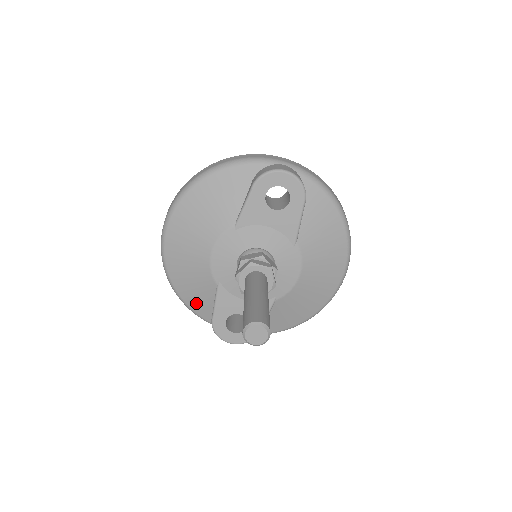
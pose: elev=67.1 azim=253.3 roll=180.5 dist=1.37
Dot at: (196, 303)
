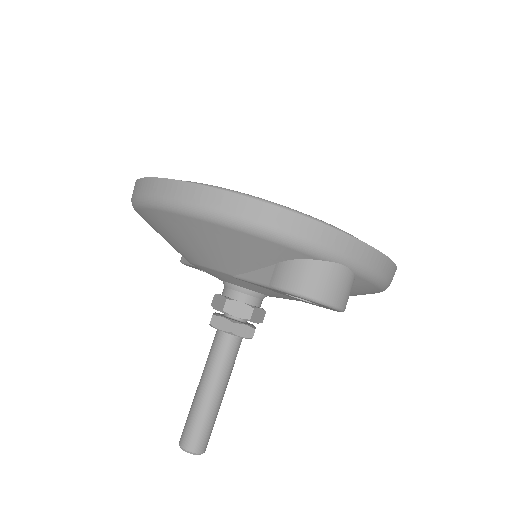
Dot at: occluded
